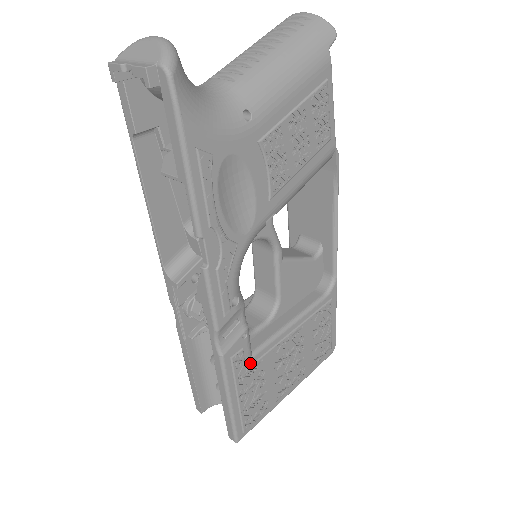
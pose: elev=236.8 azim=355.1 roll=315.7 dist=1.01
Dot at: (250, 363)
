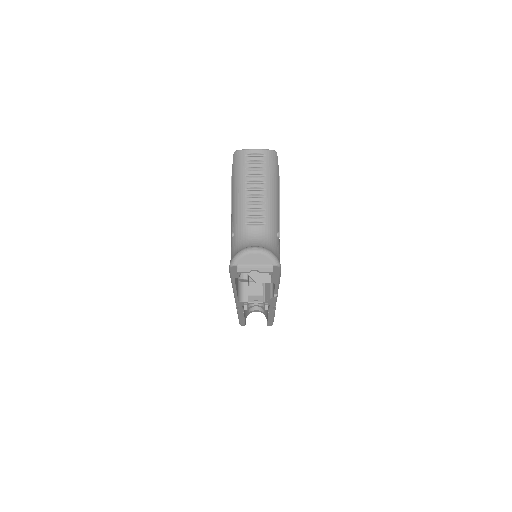
Dot at: occluded
